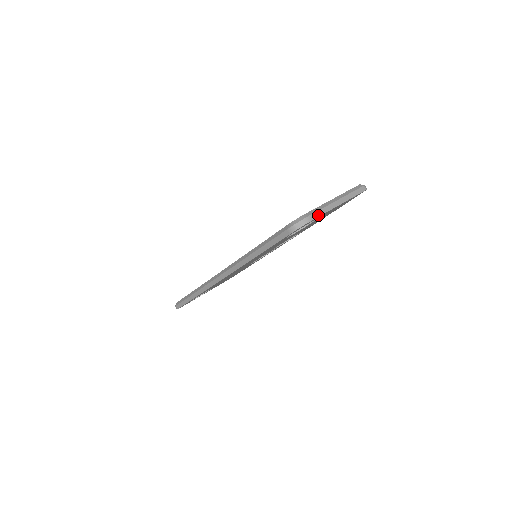
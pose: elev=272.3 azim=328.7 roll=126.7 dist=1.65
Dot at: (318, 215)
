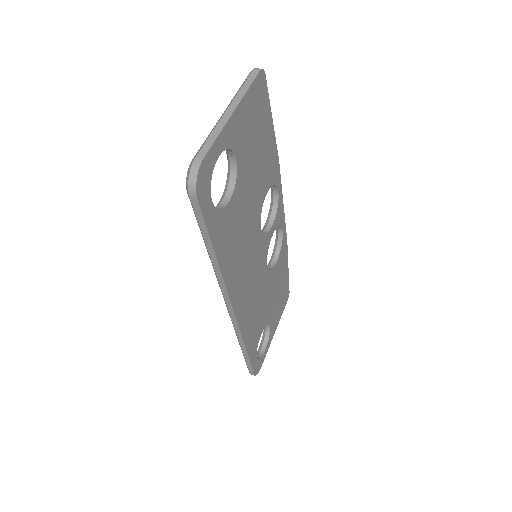
Dot at: (208, 147)
